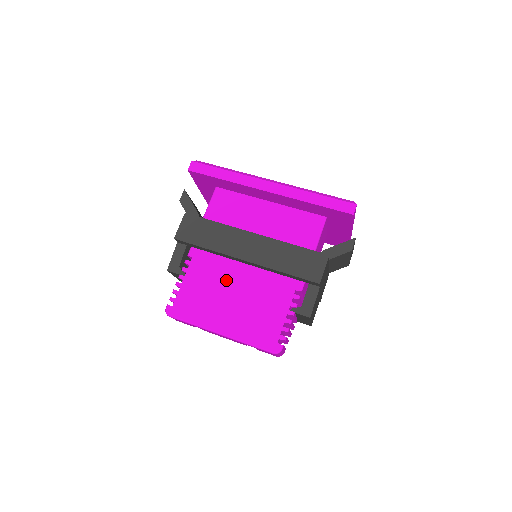
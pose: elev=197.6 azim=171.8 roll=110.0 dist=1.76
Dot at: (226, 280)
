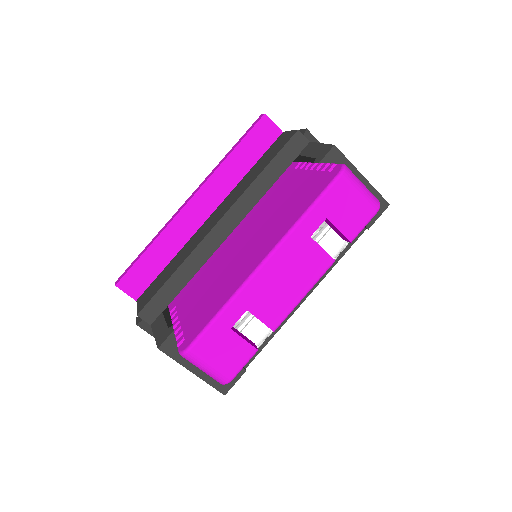
Dot at: (224, 257)
